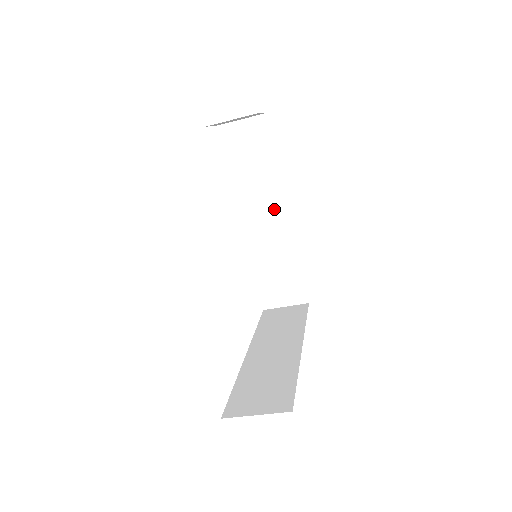
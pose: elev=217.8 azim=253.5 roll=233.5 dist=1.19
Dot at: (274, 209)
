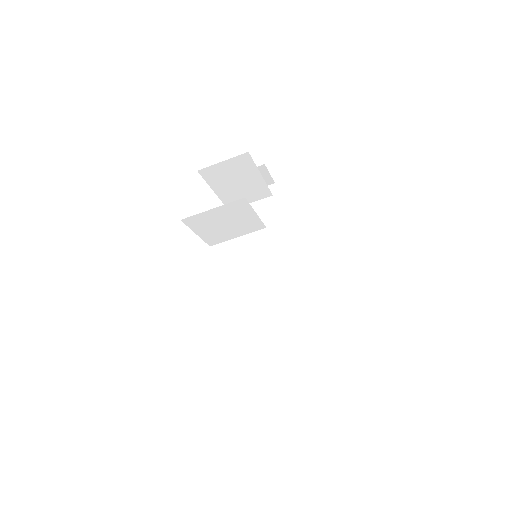
Dot at: (281, 256)
